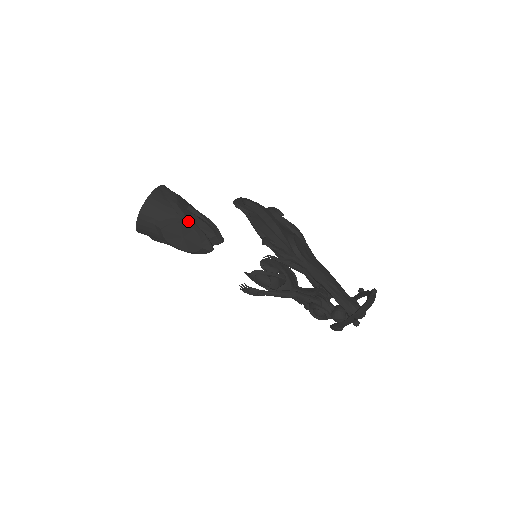
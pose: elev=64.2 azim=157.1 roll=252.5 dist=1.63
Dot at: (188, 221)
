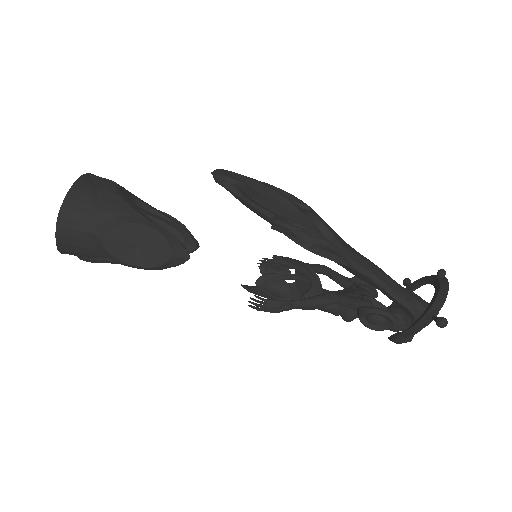
Dot at: (142, 218)
